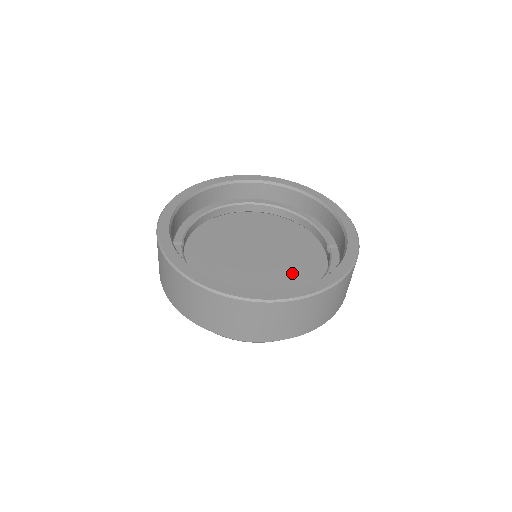
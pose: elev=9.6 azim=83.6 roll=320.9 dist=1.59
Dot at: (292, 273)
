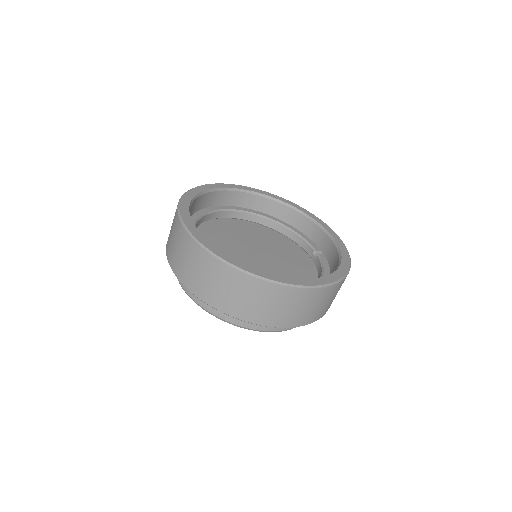
Dot at: (291, 272)
